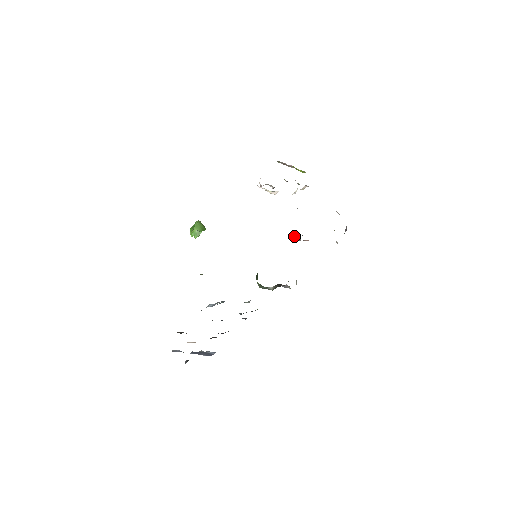
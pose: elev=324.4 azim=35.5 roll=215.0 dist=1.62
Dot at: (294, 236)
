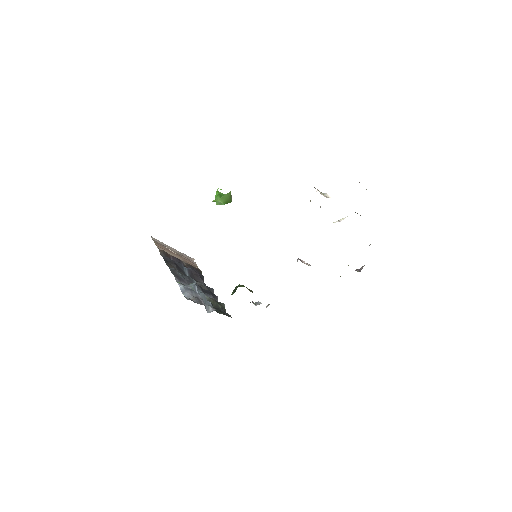
Dot at: occluded
